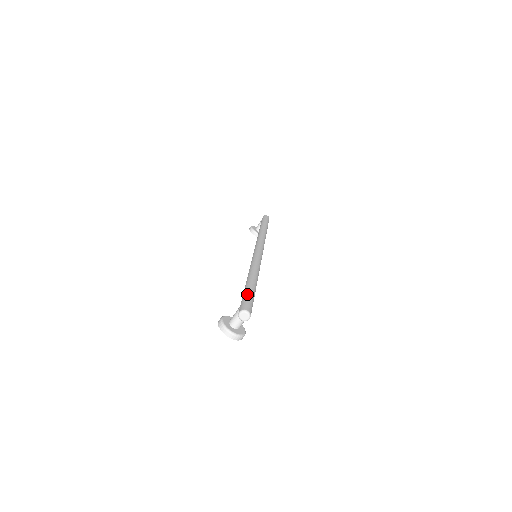
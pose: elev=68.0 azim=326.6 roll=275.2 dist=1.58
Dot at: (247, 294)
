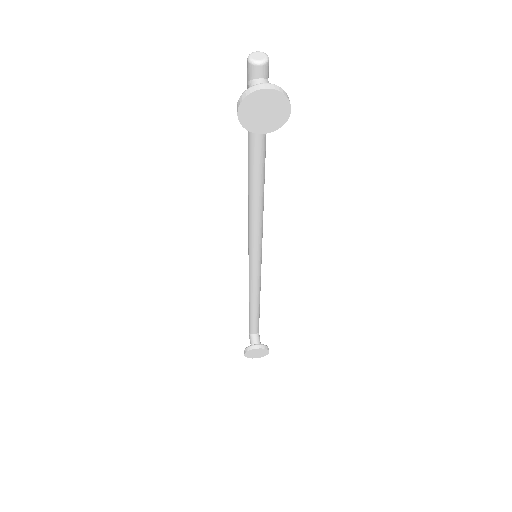
Dot at: occluded
